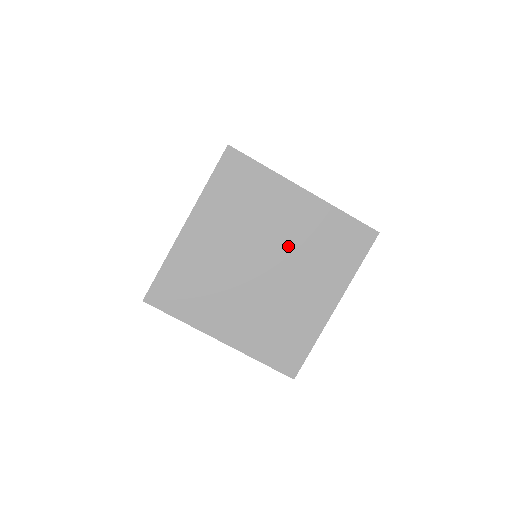
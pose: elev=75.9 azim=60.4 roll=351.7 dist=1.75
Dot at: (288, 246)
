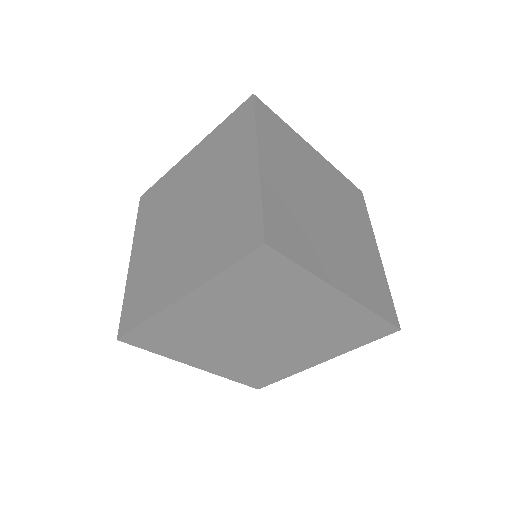
Dot at: (209, 207)
